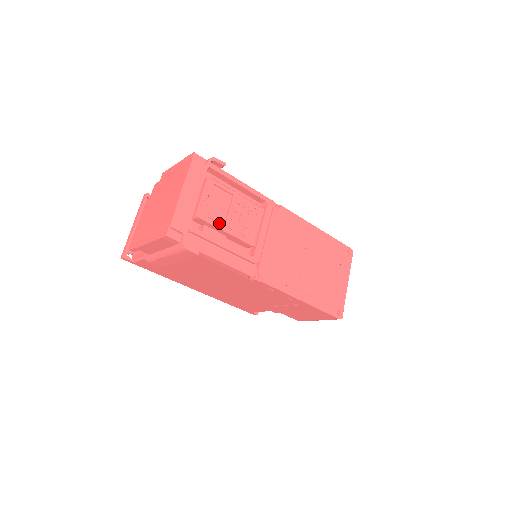
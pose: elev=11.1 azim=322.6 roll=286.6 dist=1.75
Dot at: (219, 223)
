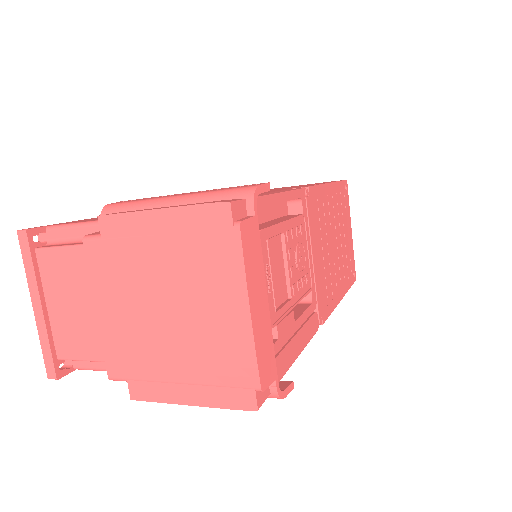
Dot at: (286, 302)
